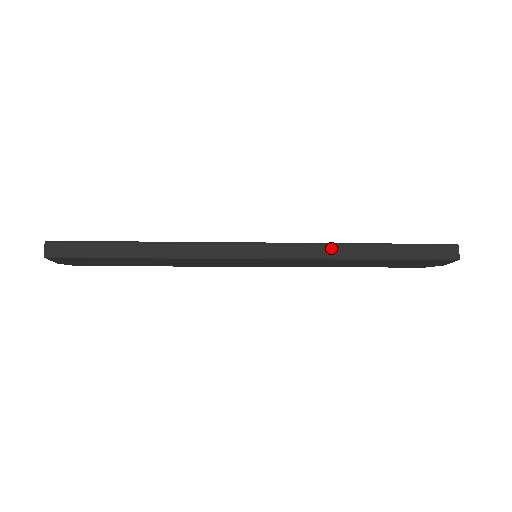
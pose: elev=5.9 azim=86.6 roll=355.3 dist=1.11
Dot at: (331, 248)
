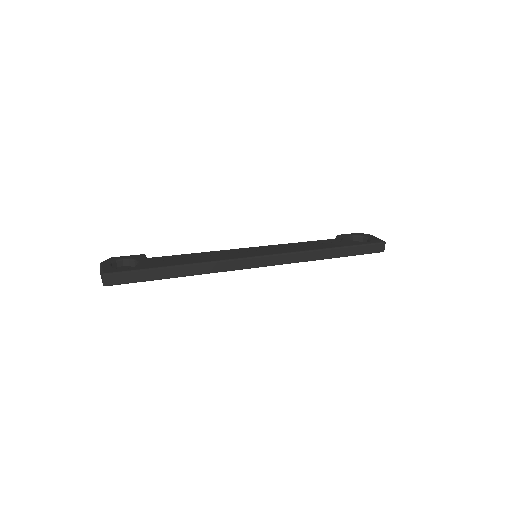
Dot at: (311, 254)
